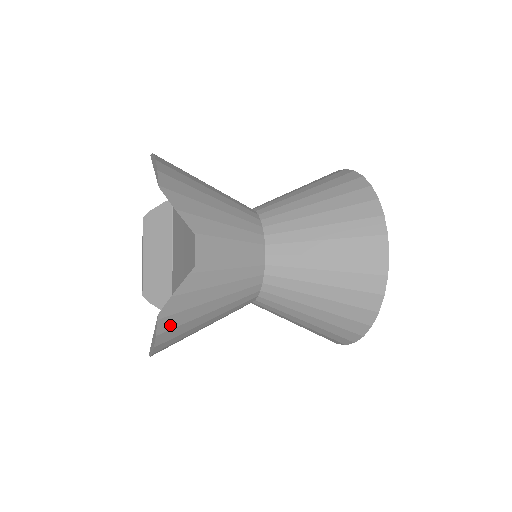
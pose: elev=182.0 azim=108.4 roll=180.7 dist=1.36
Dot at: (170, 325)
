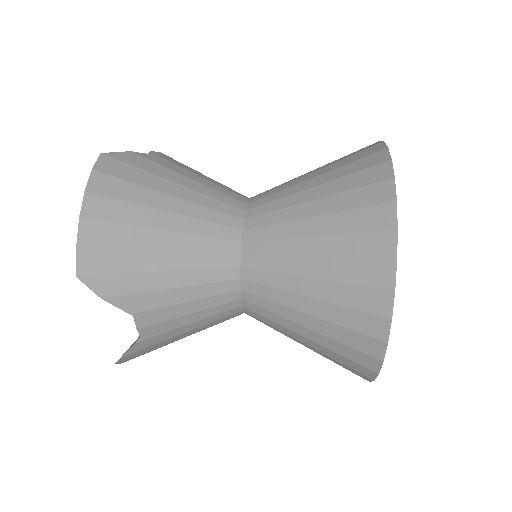
Dot at: (137, 356)
